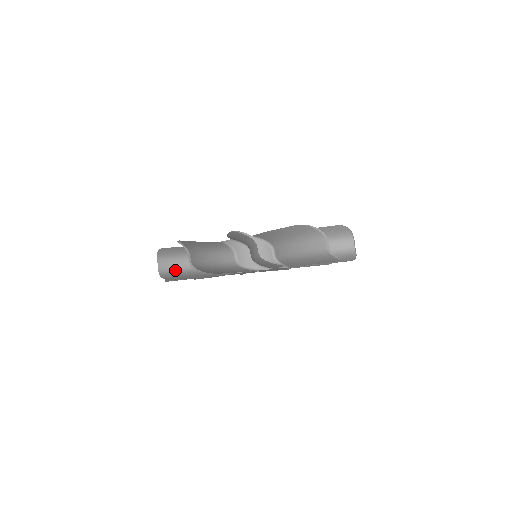
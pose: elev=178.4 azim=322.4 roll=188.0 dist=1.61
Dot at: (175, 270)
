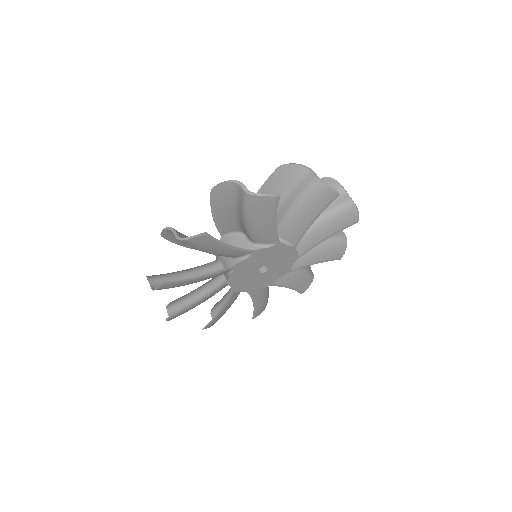
Dot at: occluded
